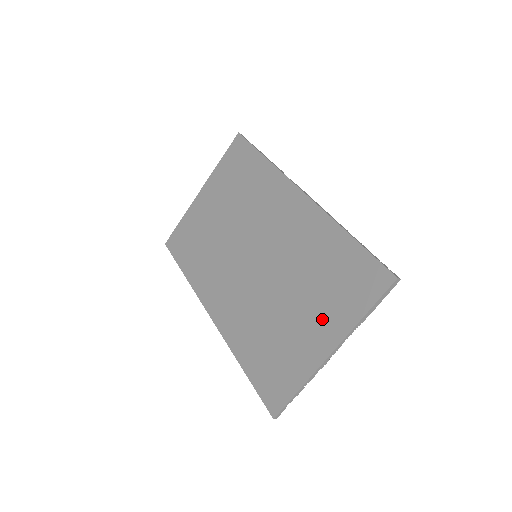
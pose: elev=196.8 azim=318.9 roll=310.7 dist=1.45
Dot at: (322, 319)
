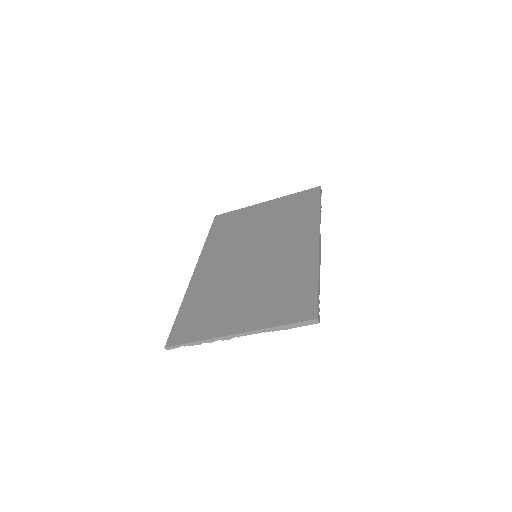
Dot at: (252, 312)
